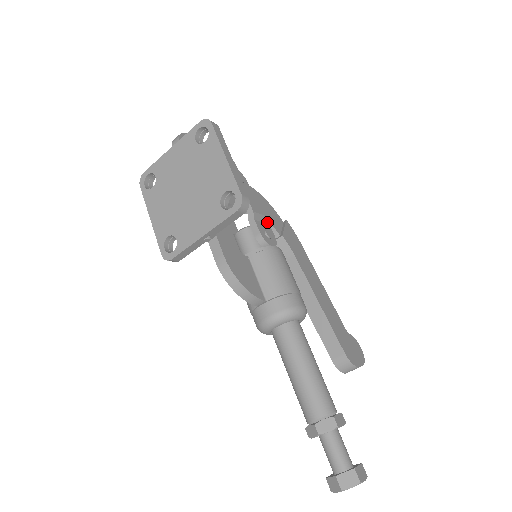
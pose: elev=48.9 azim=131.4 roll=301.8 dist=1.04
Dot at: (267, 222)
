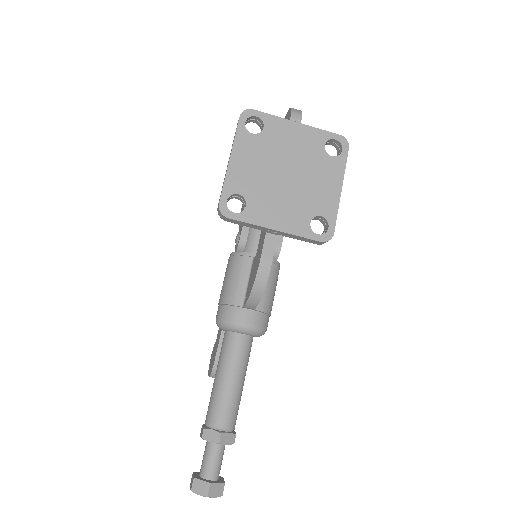
Dot at: occluded
